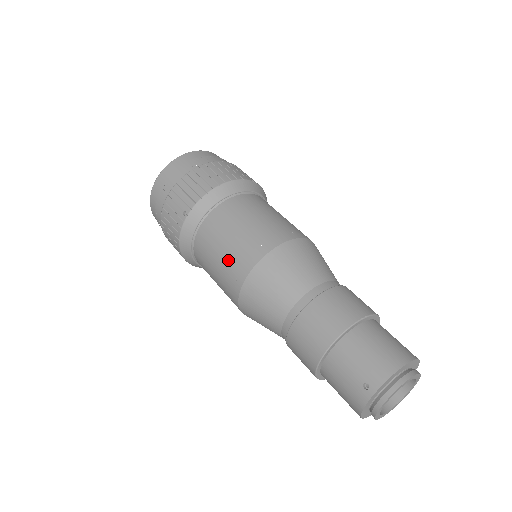
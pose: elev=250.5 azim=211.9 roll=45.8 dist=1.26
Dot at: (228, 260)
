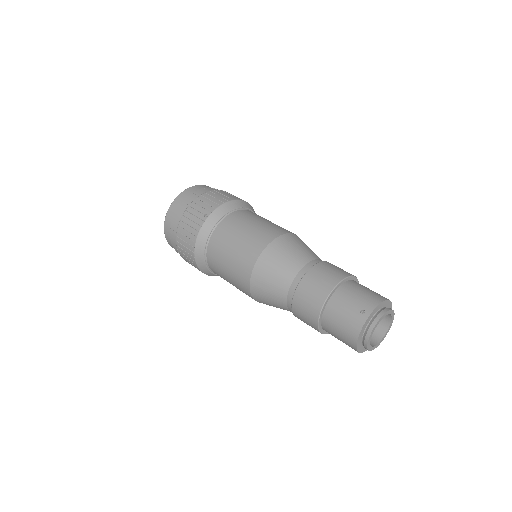
Dot at: (244, 244)
